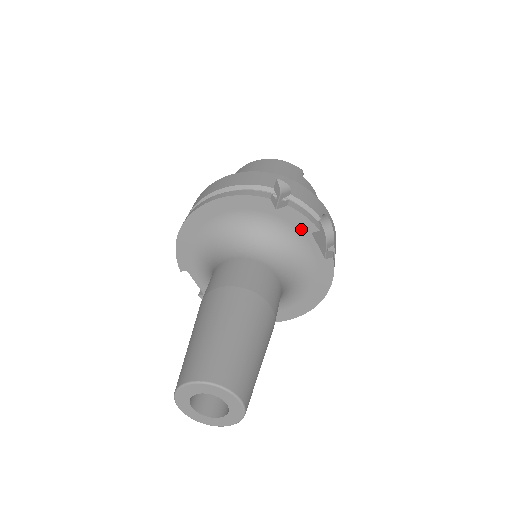
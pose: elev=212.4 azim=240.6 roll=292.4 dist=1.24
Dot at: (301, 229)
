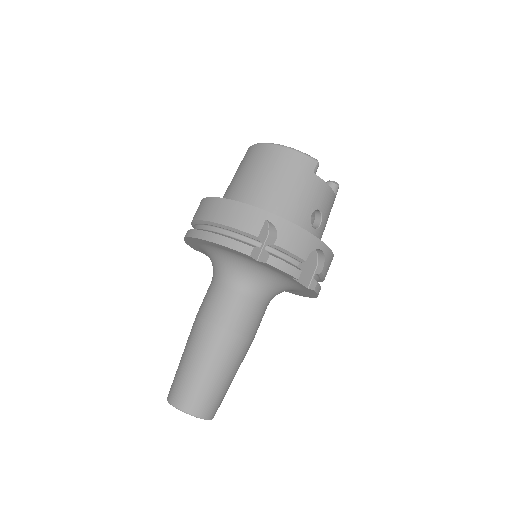
Dot at: (282, 274)
